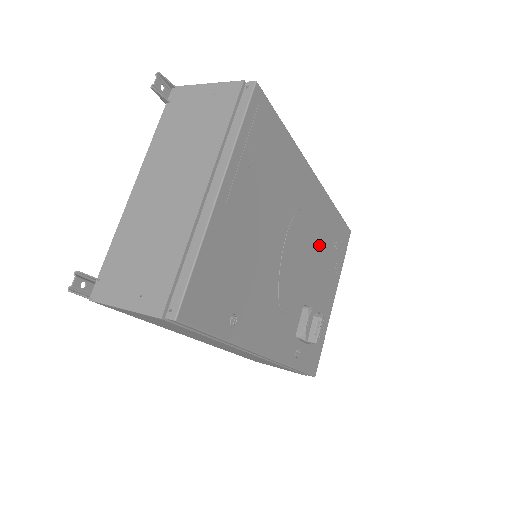
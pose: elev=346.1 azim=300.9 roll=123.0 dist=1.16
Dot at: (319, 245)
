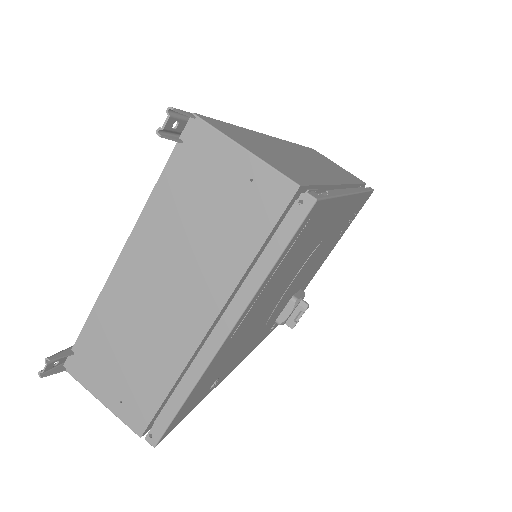
Dot at: (330, 241)
